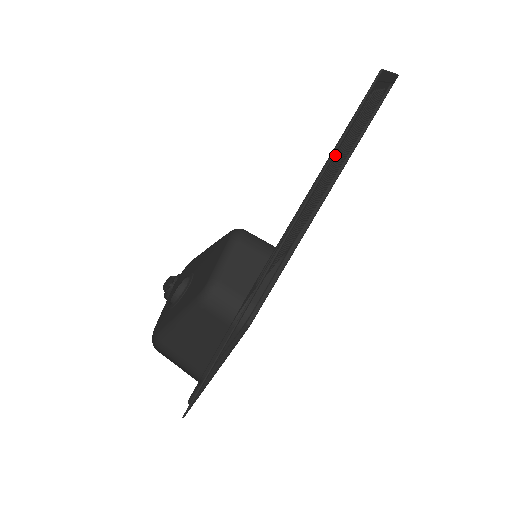
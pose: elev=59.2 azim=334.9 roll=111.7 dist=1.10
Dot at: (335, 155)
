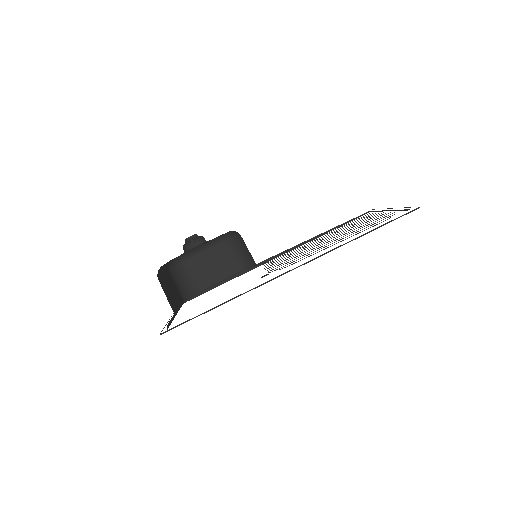
Dot at: occluded
